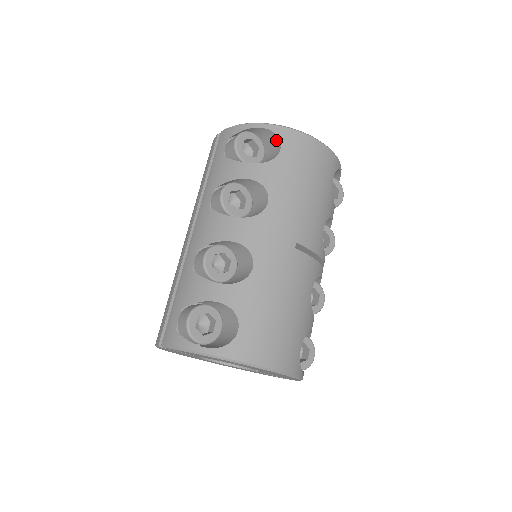
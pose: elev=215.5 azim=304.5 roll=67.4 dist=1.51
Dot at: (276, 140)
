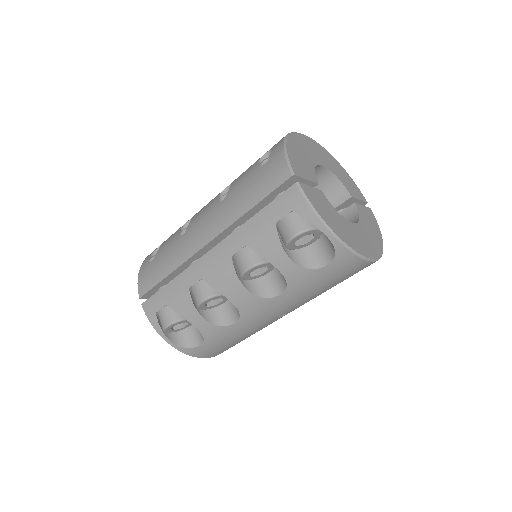
Dot at: (332, 252)
